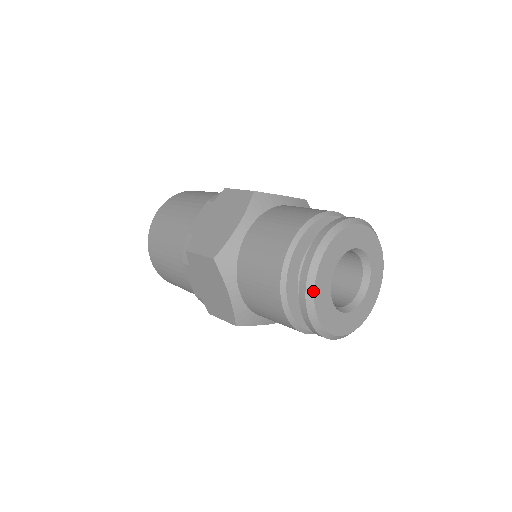
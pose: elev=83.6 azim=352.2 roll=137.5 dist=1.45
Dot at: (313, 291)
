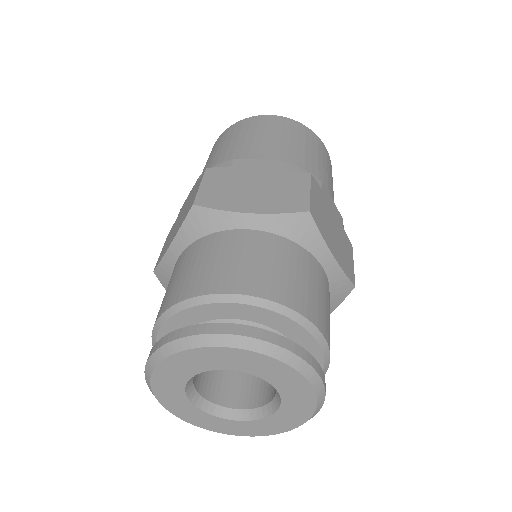
Dot at: (172, 353)
